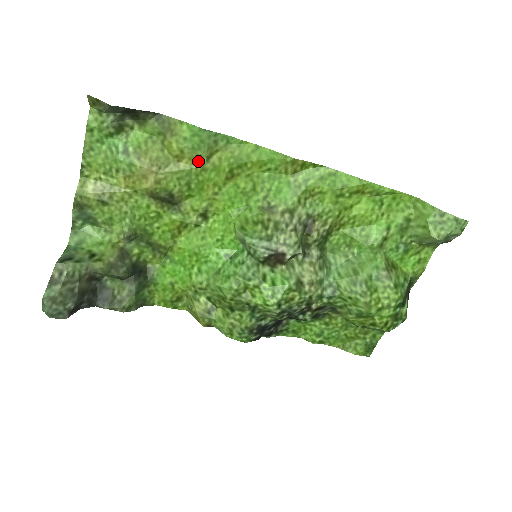
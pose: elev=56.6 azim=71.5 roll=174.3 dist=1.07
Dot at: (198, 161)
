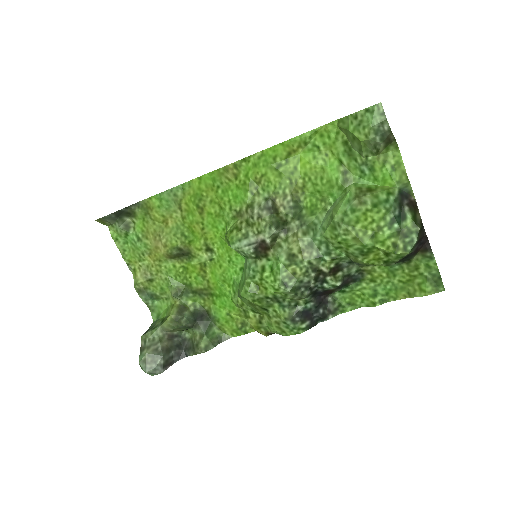
Dot at: (176, 215)
